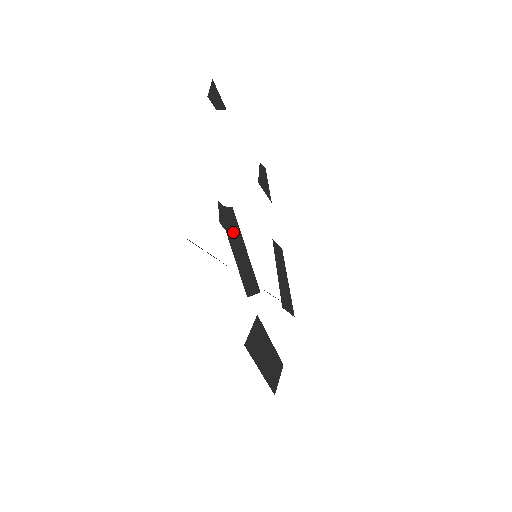
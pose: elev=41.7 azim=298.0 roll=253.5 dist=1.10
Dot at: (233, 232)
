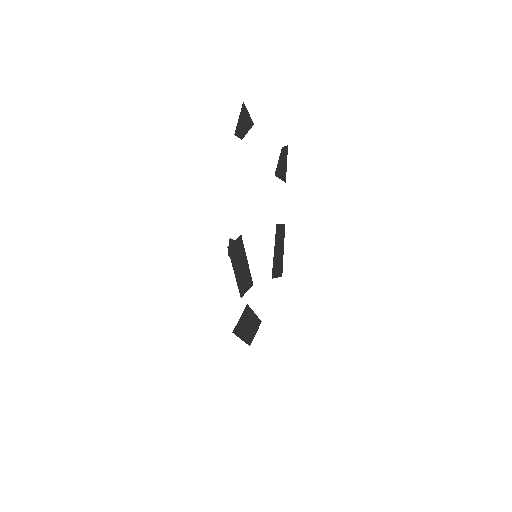
Dot at: (238, 257)
